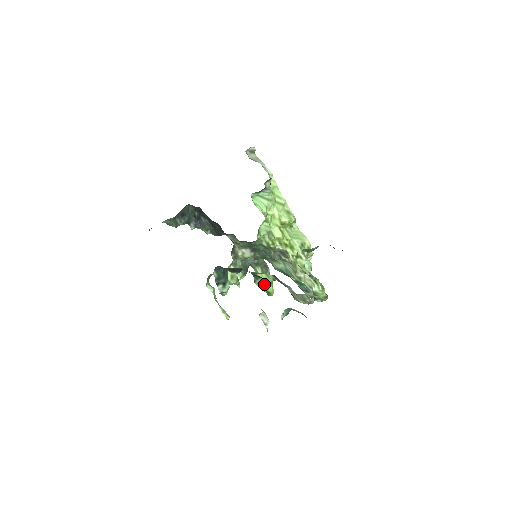
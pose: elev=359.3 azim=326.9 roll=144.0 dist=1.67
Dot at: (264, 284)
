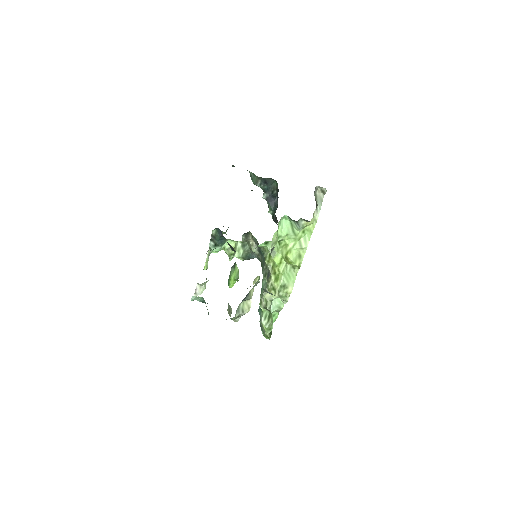
Dot at: (232, 275)
